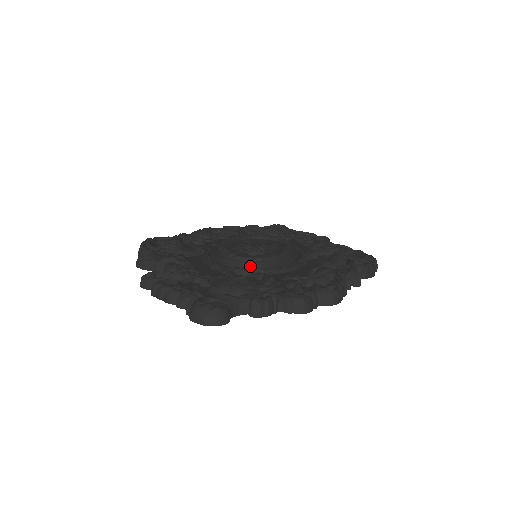
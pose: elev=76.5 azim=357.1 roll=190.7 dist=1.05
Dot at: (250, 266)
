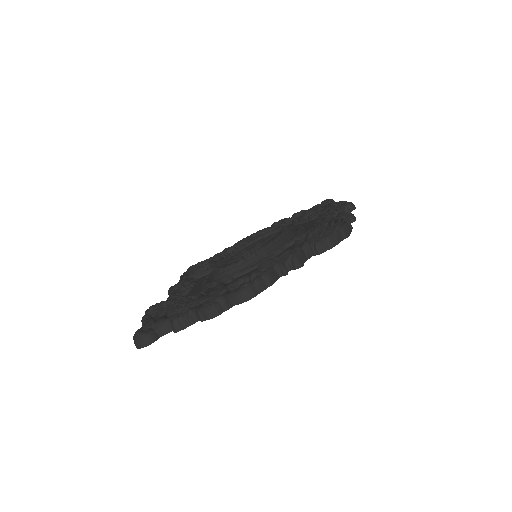
Dot at: (222, 276)
